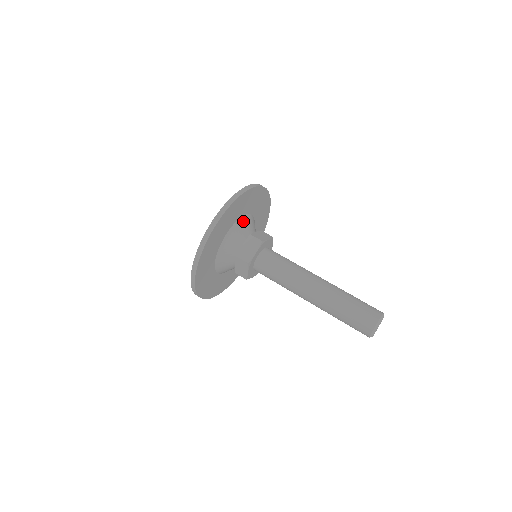
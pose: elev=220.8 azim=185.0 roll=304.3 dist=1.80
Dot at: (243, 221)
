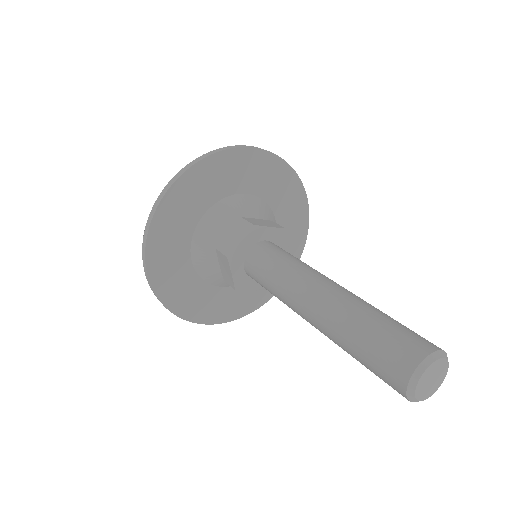
Dot at: (202, 231)
